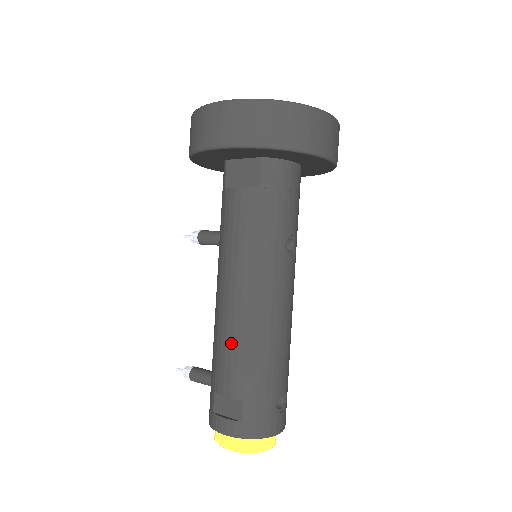
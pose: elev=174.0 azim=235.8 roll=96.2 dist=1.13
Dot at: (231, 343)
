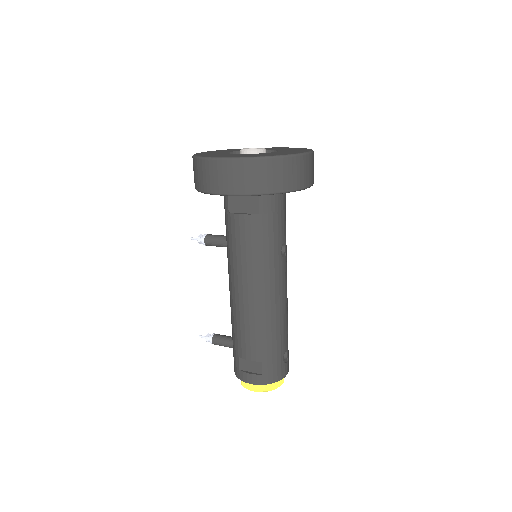
Dot at: (249, 326)
